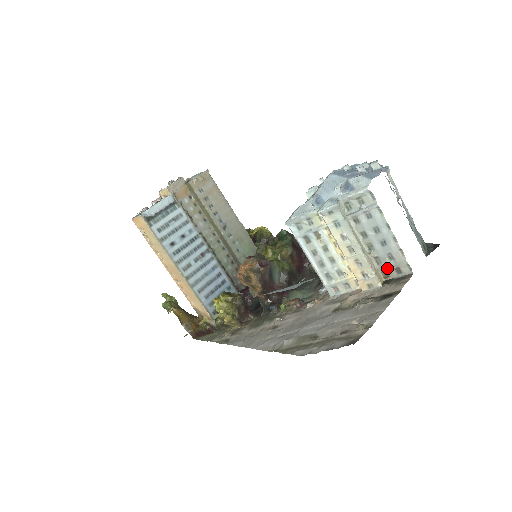
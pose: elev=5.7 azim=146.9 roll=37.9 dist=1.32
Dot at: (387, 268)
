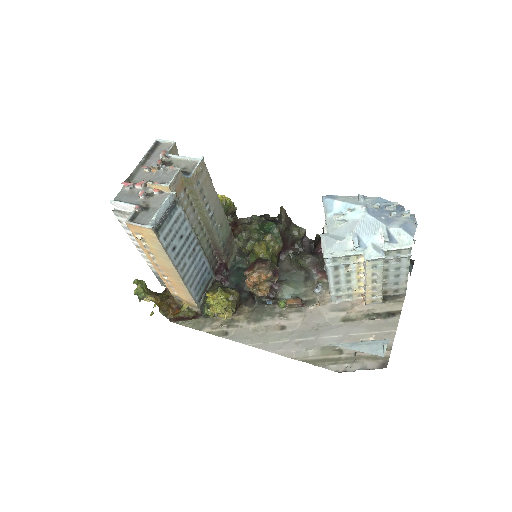
Dot at: (389, 289)
